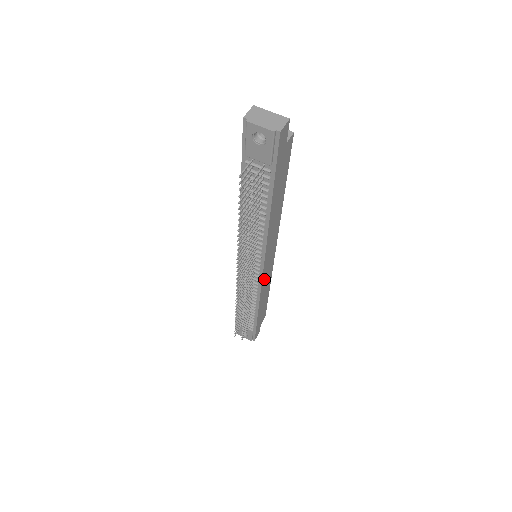
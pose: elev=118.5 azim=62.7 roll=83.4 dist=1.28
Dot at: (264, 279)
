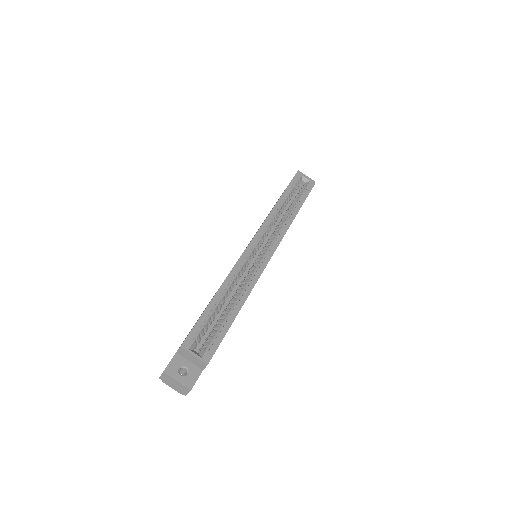
Dot at: occluded
